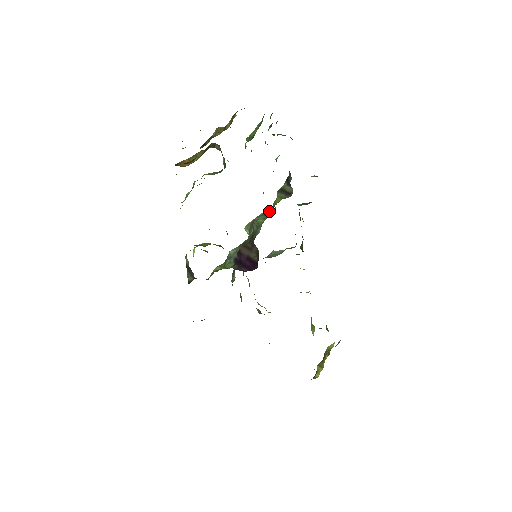
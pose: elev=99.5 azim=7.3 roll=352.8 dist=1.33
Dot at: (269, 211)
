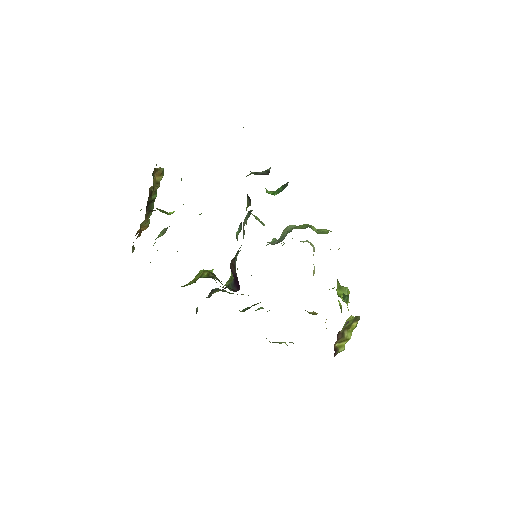
Dot at: occluded
